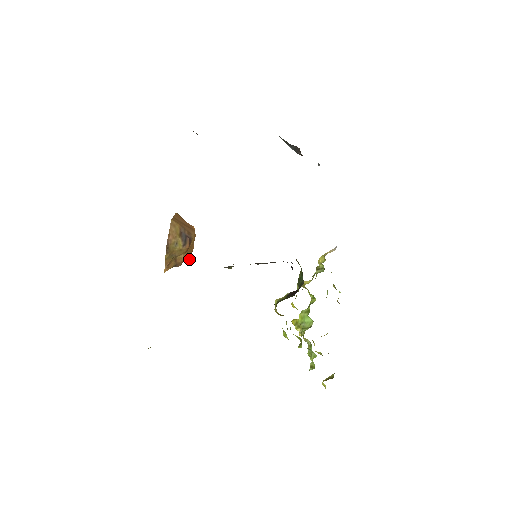
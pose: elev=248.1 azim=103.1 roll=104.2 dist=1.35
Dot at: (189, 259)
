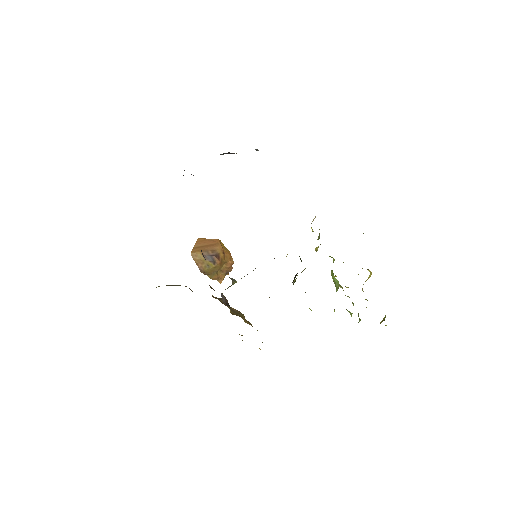
Dot at: (233, 263)
